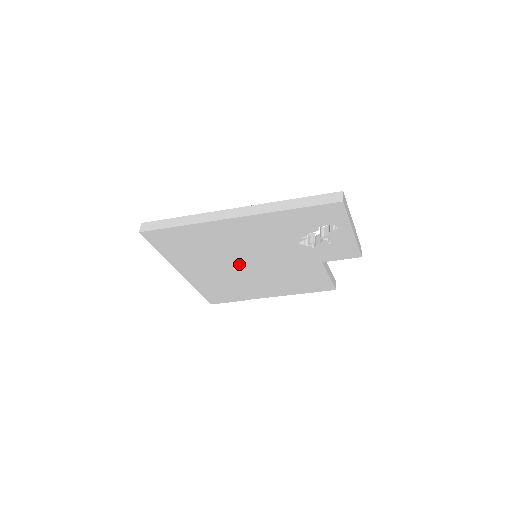
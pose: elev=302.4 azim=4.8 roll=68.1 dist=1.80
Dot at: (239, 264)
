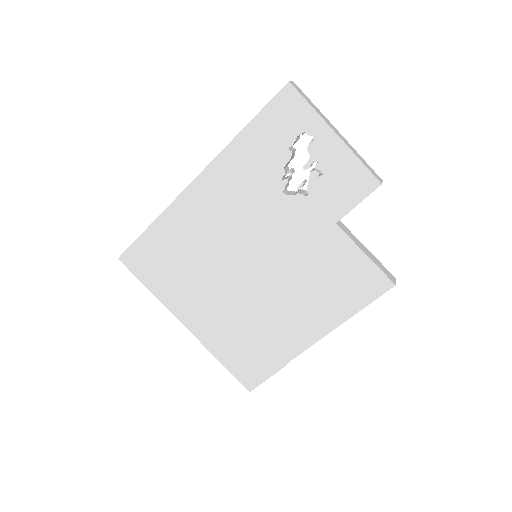
Dot at: (239, 276)
